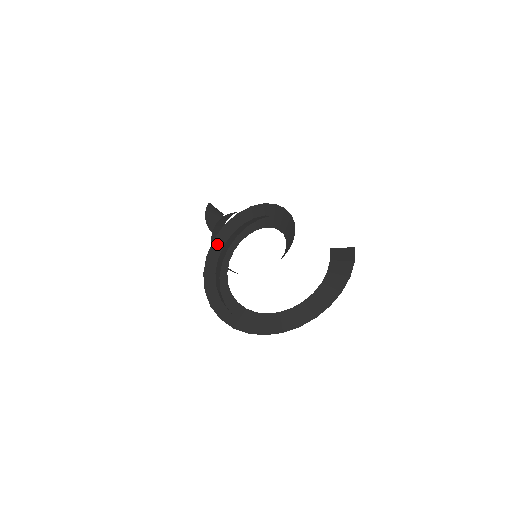
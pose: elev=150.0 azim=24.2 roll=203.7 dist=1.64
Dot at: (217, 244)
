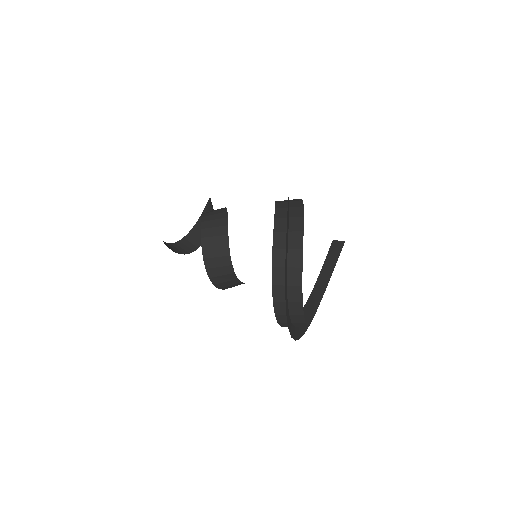
Dot at: (288, 213)
